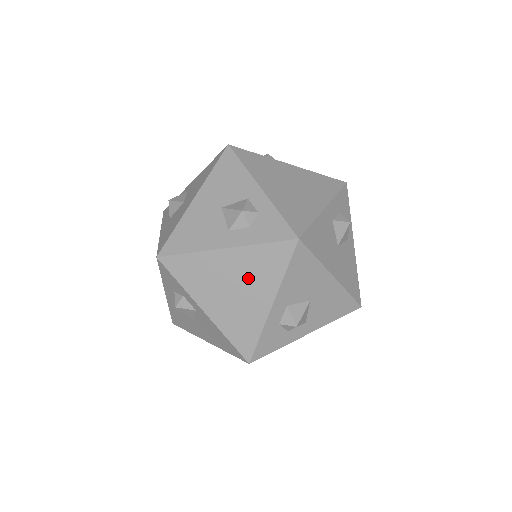
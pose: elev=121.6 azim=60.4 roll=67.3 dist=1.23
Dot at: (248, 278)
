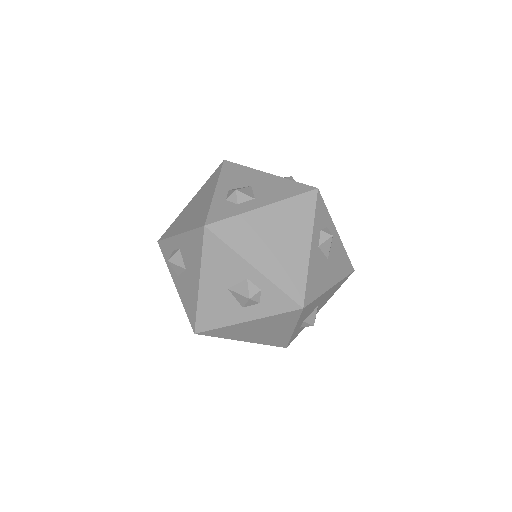
Dot at: (270, 327)
